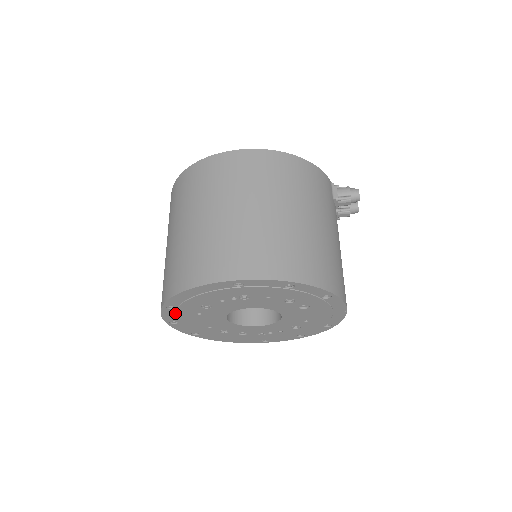
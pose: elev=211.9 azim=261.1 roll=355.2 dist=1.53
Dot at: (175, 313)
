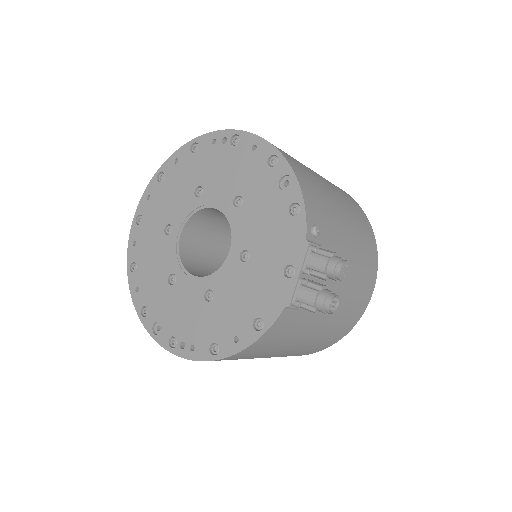
Dot at: occluded
